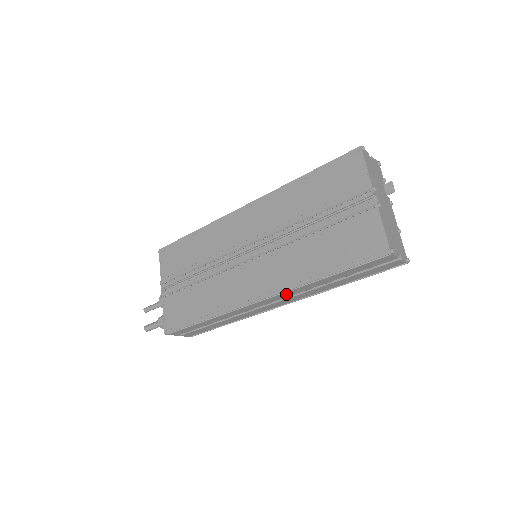
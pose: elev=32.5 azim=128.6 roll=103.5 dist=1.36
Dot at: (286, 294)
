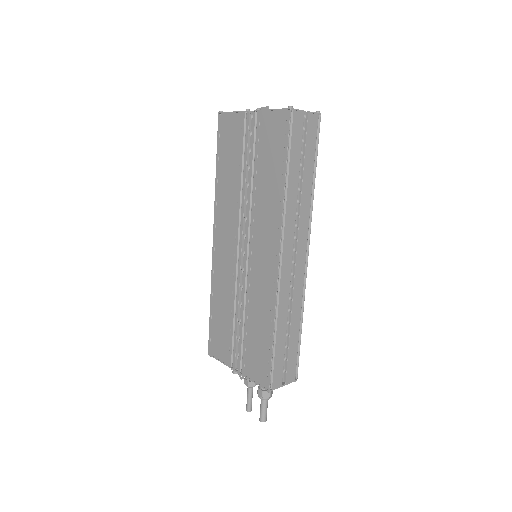
Dot at: (288, 232)
